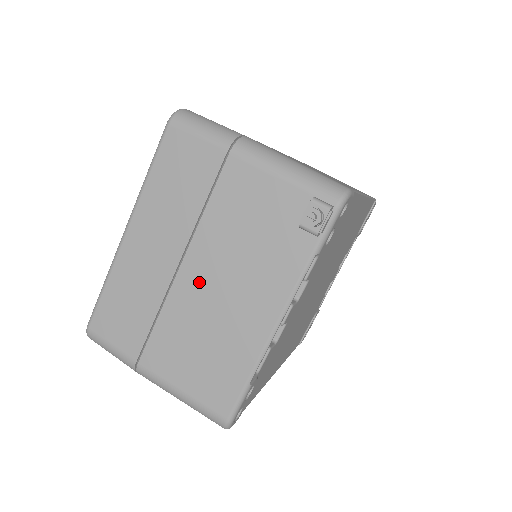
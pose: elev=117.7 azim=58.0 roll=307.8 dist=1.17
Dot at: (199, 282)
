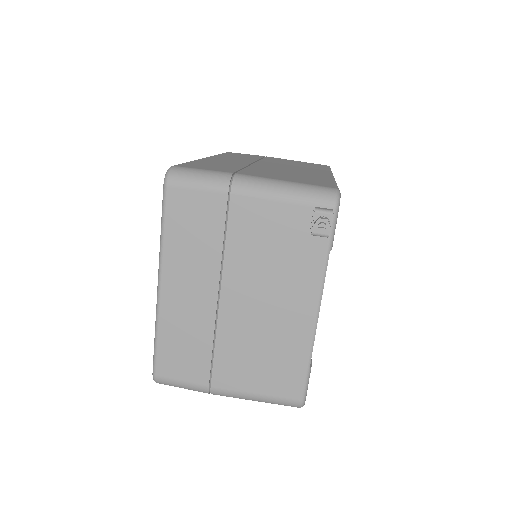
Dot at: (241, 305)
